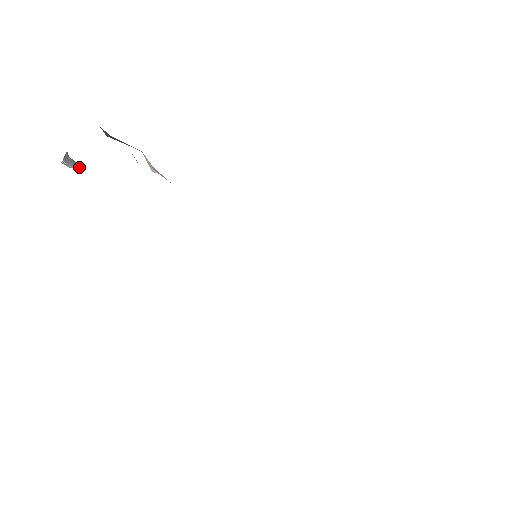
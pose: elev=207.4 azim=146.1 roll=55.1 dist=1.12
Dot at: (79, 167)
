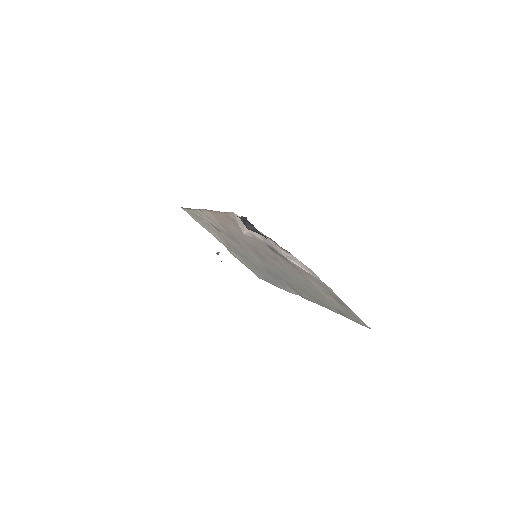
Dot at: (217, 254)
